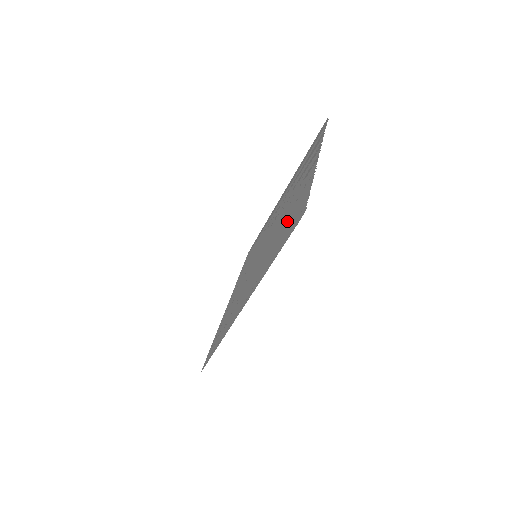
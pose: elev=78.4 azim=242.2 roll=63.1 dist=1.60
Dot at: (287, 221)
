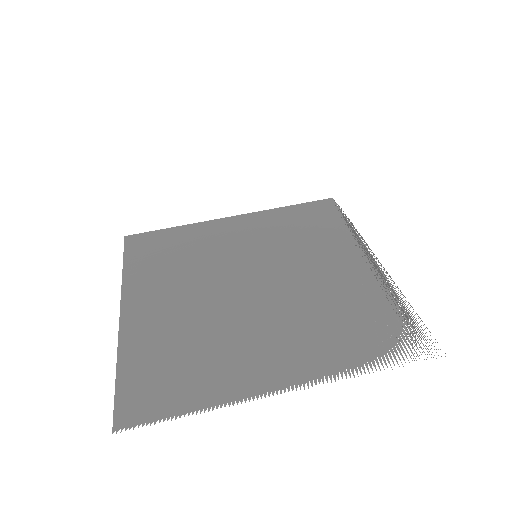
Dot at: (189, 358)
